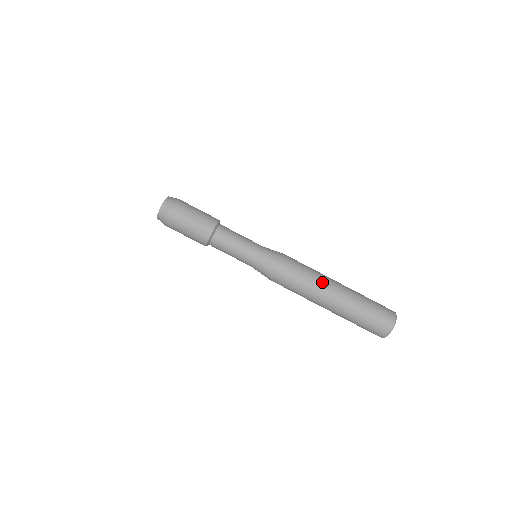
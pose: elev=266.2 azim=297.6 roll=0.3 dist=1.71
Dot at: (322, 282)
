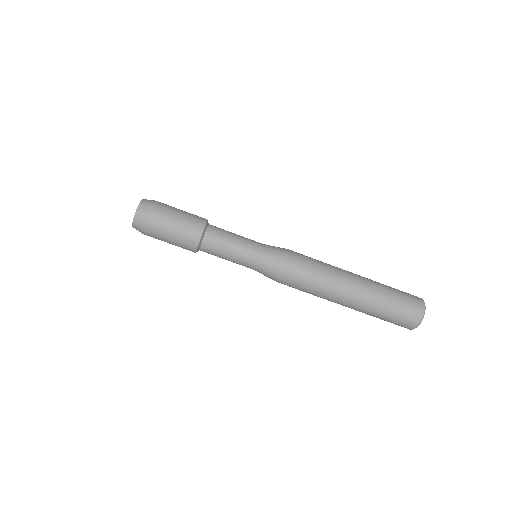
Dot at: (338, 270)
